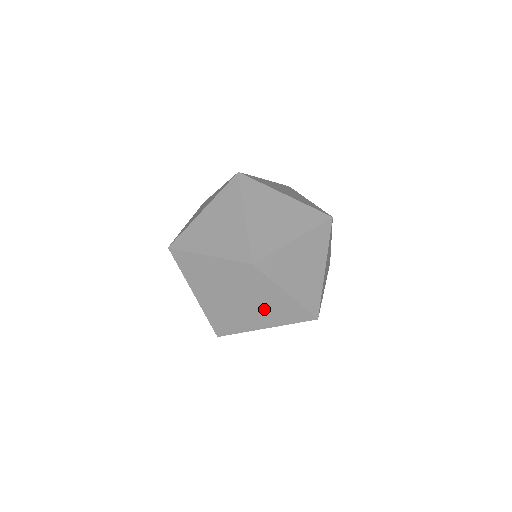
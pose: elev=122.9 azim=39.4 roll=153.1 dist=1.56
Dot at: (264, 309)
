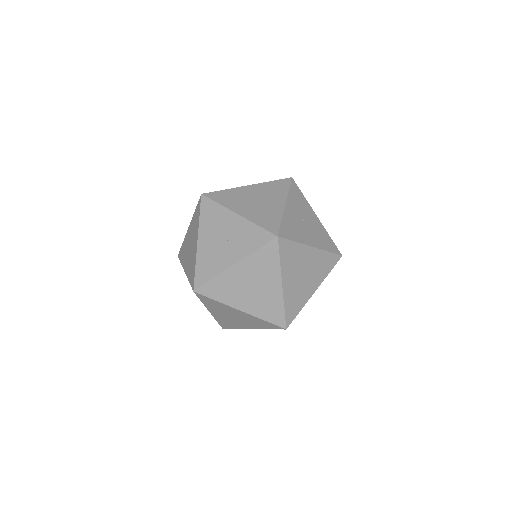
Dot at: (306, 223)
